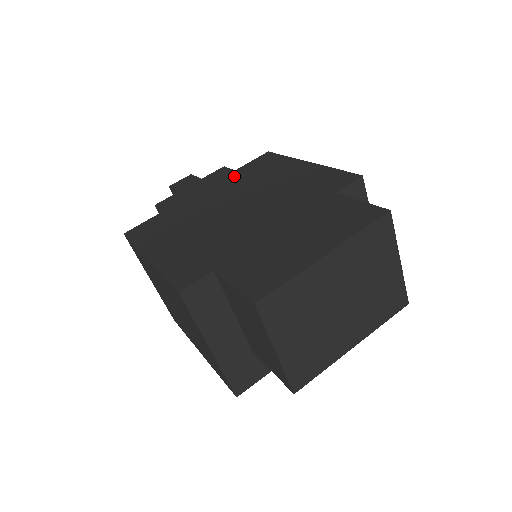
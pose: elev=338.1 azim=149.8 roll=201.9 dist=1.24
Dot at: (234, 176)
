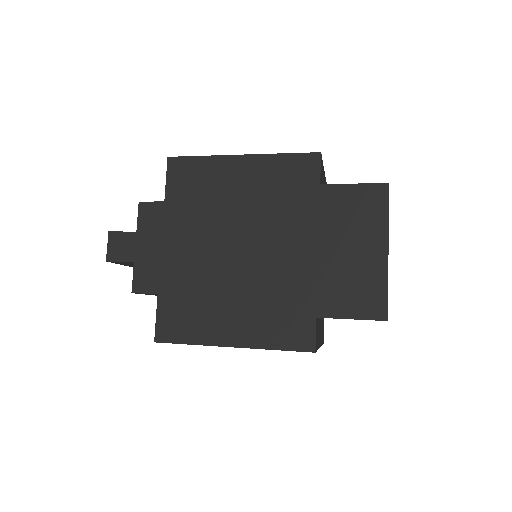
Dot at: (177, 210)
